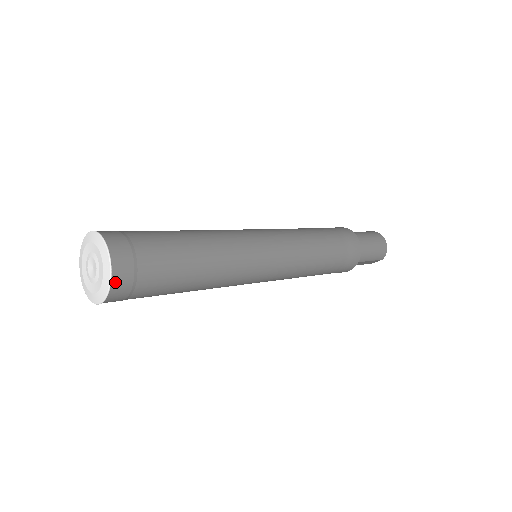
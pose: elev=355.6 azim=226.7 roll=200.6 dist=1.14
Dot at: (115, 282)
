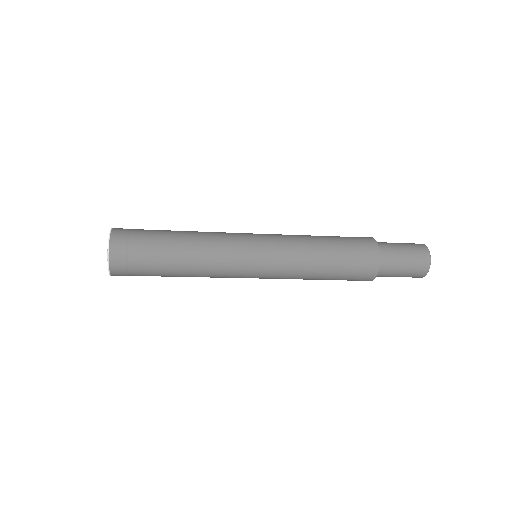
Dot at: (113, 272)
